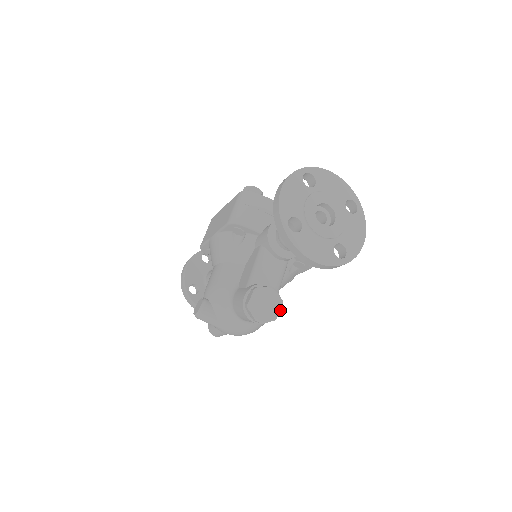
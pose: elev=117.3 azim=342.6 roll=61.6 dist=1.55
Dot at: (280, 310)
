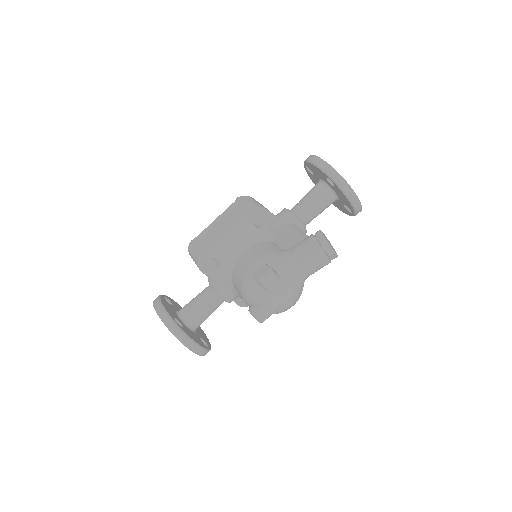
Dot at: (335, 251)
